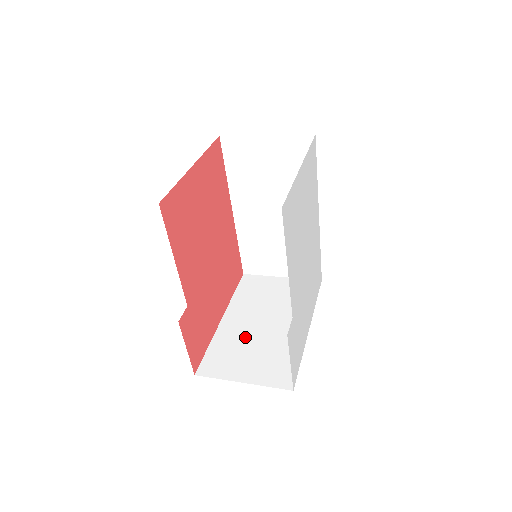
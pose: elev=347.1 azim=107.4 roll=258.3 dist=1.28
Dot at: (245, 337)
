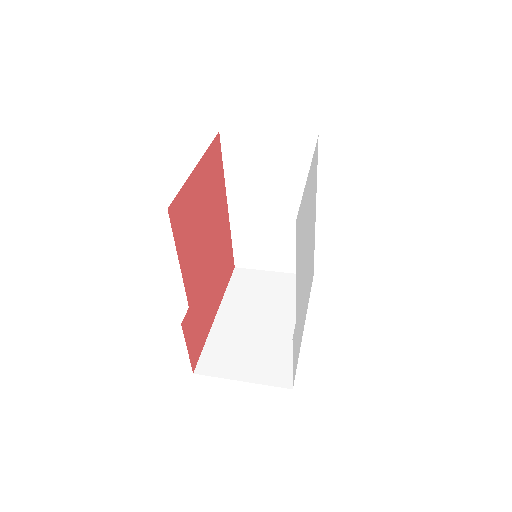
Dot at: (241, 334)
